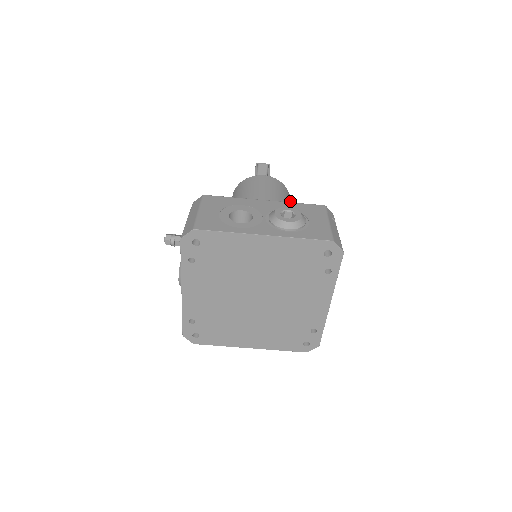
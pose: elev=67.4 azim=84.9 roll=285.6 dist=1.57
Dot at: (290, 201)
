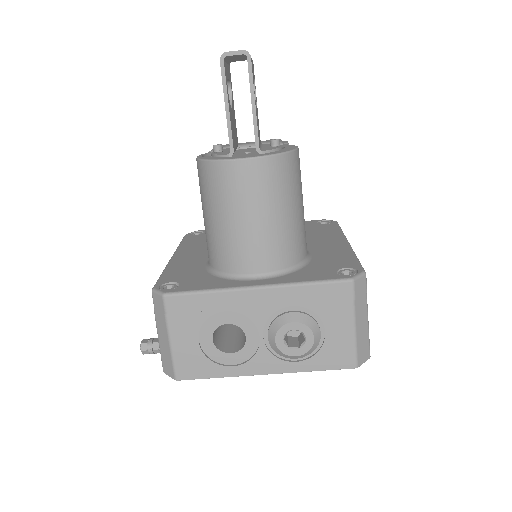
Dot at: (298, 169)
